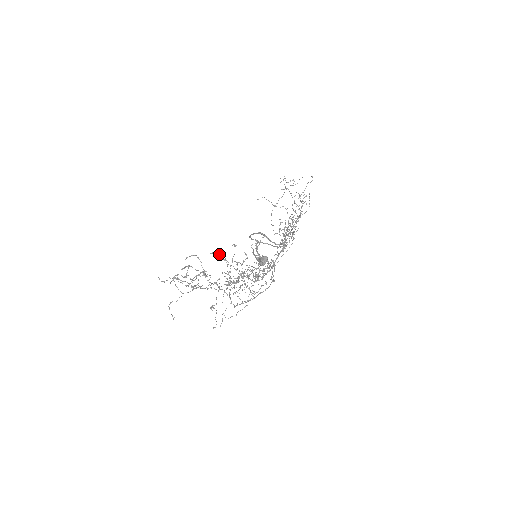
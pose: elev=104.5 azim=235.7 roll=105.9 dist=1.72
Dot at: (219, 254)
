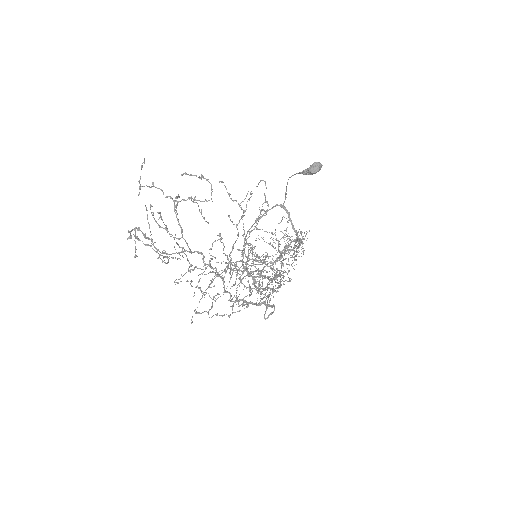
Dot at: (228, 193)
